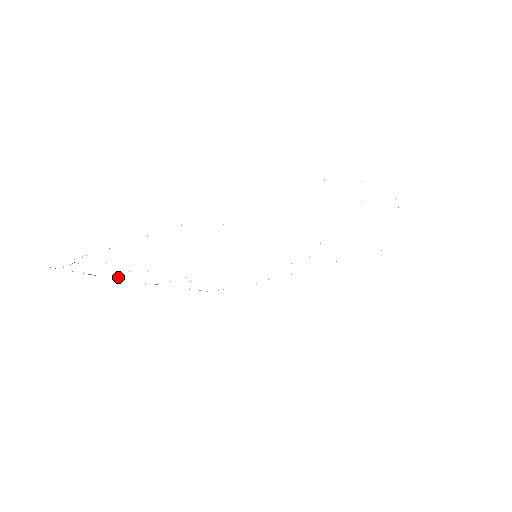
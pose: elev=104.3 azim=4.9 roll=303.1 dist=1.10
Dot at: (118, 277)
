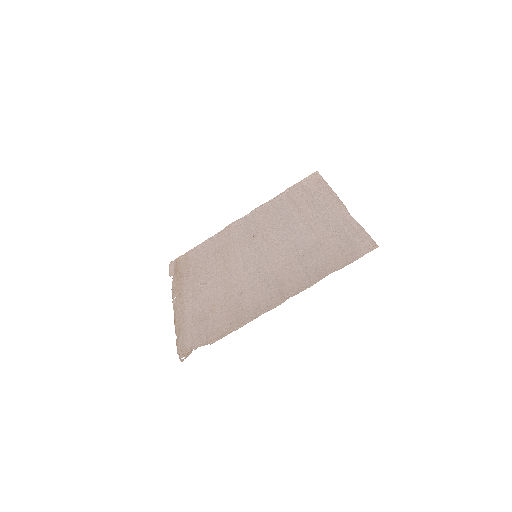
Dot at: (176, 322)
